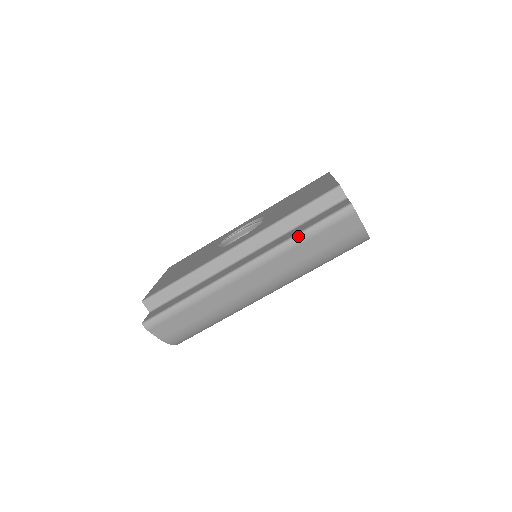
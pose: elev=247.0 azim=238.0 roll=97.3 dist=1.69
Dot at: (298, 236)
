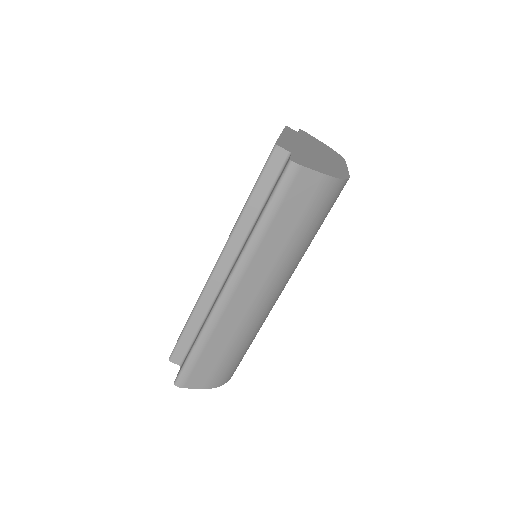
Dot at: (258, 226)
